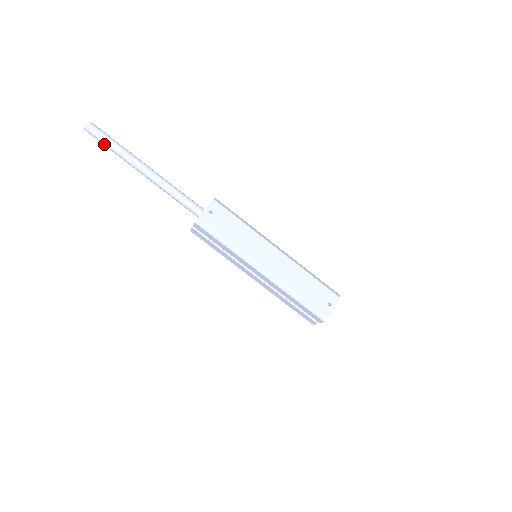
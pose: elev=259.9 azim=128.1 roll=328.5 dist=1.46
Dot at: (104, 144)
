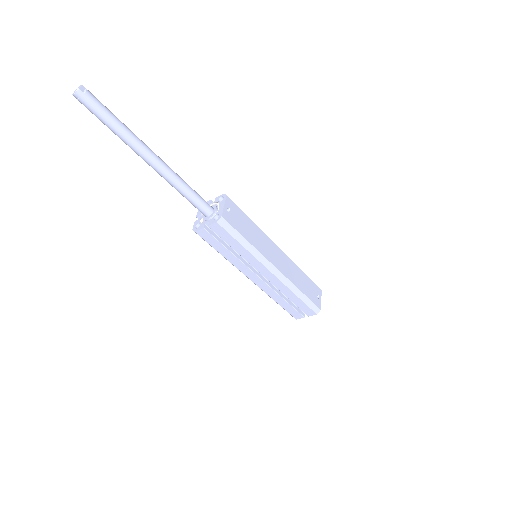
Dot at: (102, 118)
